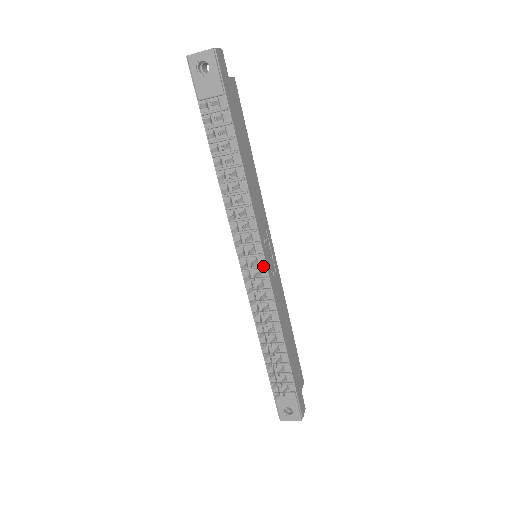
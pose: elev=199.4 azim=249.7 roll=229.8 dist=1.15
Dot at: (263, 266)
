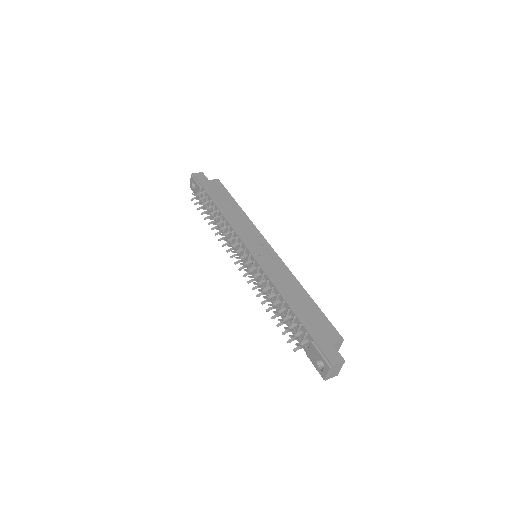
Dot at: (248, 255)
